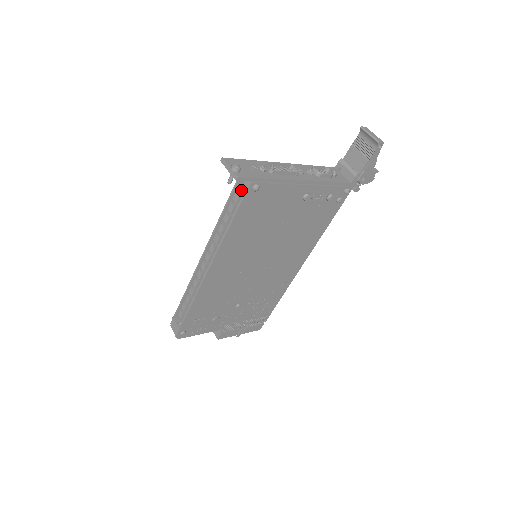
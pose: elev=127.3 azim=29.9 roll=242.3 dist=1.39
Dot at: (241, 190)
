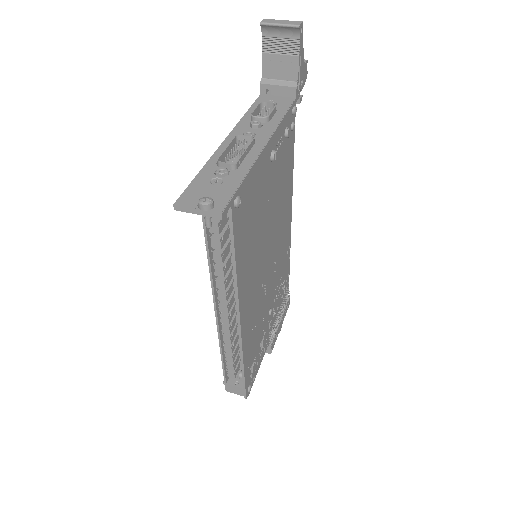
Dot at: occluded
